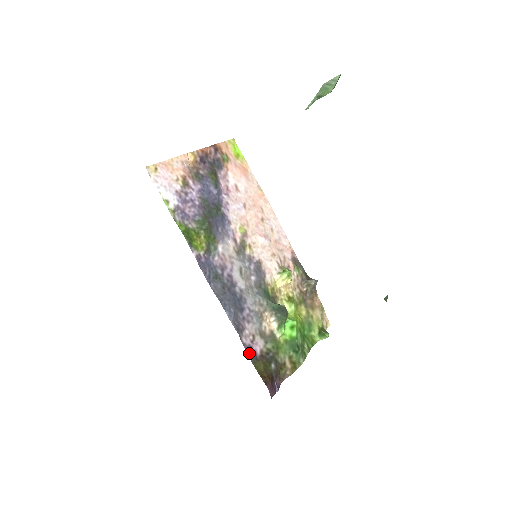
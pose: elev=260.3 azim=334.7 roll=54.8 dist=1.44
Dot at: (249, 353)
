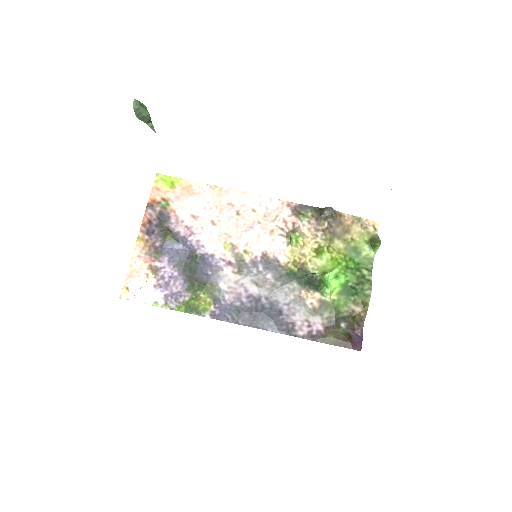
Dot at: (313, 338)
